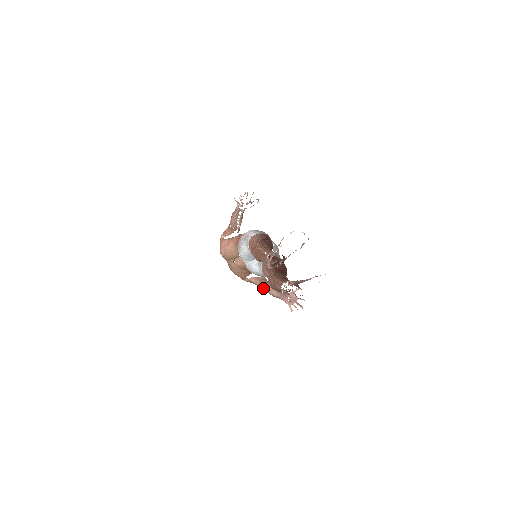
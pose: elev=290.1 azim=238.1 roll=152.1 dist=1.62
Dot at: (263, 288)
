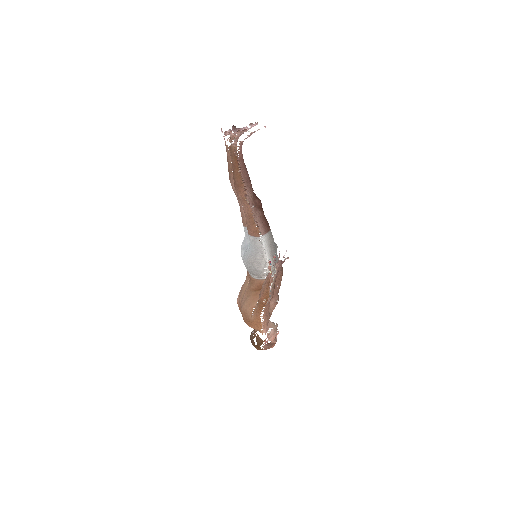
Dot at: (260, 293)
